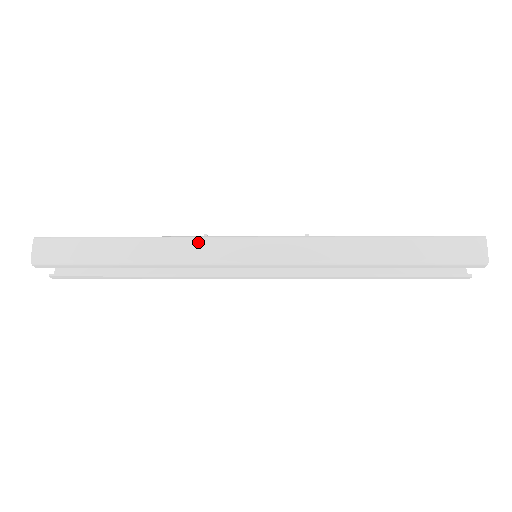
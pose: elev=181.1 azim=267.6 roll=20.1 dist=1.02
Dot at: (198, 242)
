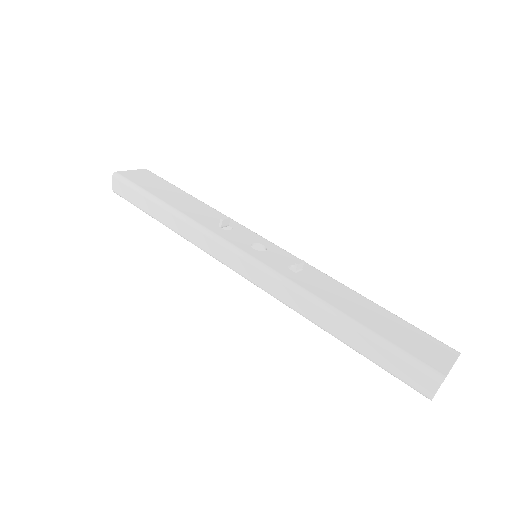
Dot at: (203, 236)
